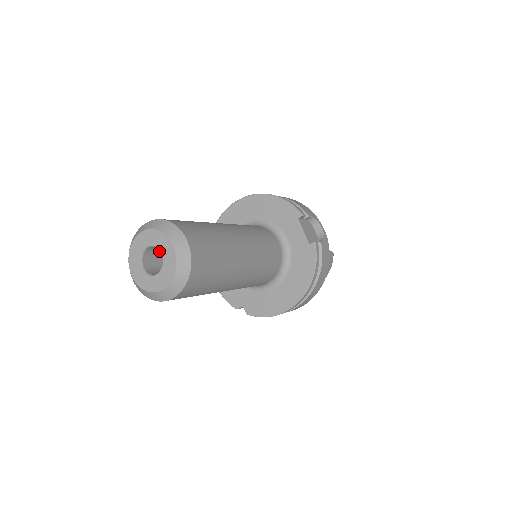
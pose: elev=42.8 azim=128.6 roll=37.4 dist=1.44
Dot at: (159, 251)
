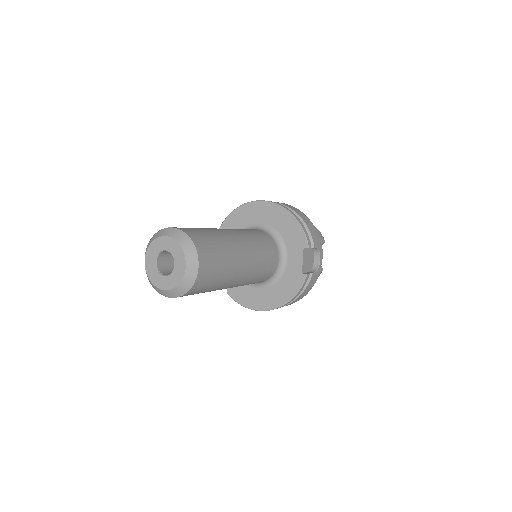
Dot at: occluded
